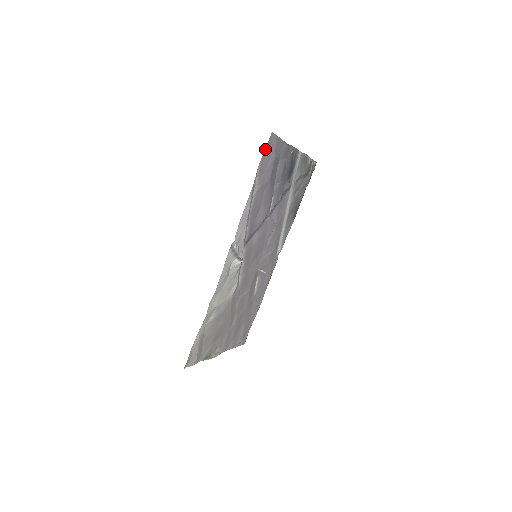
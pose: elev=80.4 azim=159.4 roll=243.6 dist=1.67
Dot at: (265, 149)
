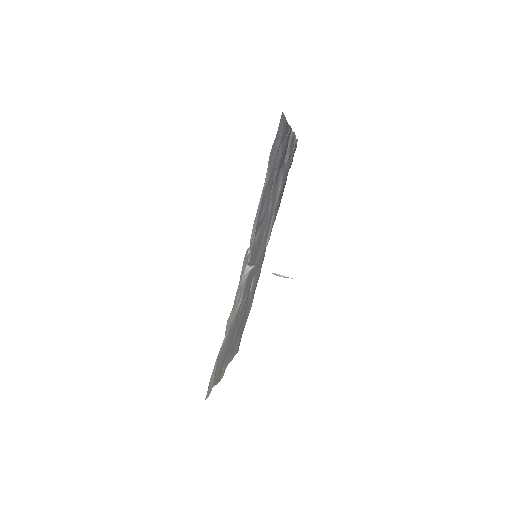
Dot at: occluded
